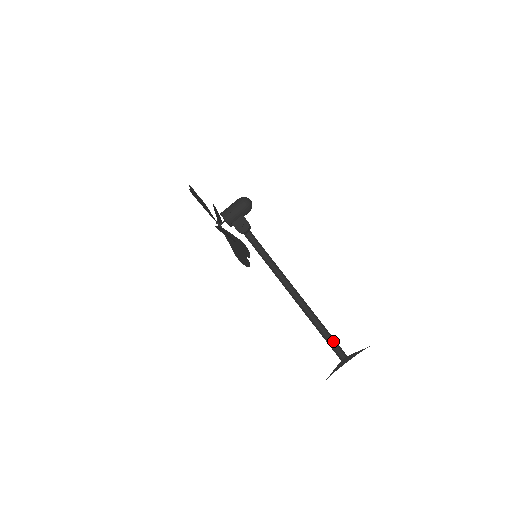
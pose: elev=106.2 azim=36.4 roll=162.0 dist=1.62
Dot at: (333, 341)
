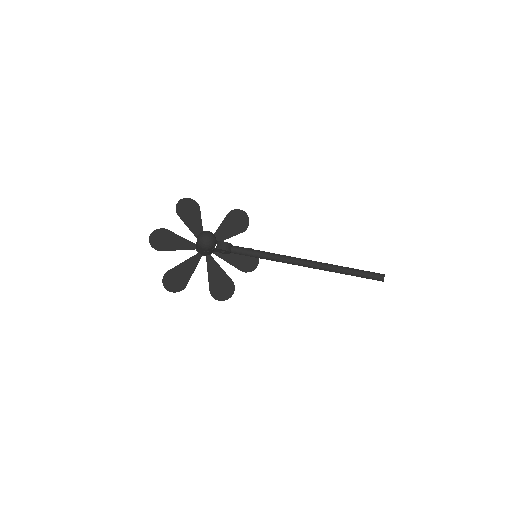
Dot at: (368, 271)
